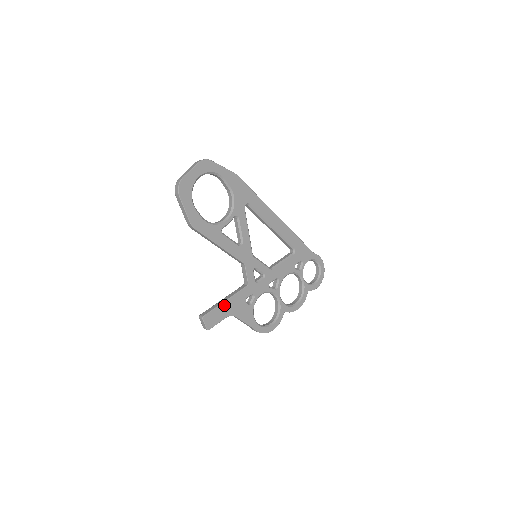
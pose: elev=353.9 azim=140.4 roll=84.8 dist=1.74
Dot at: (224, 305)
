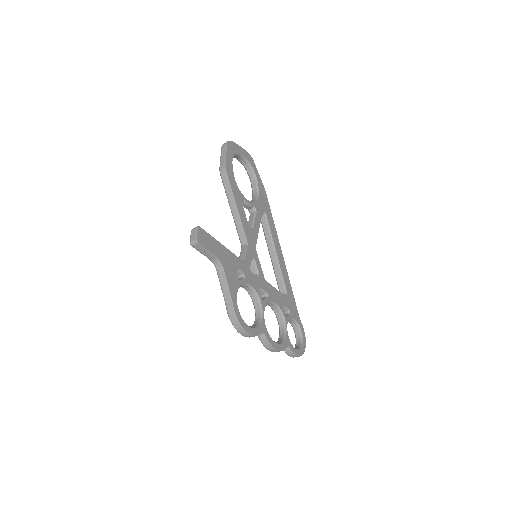
Dot at: (219, 245)
